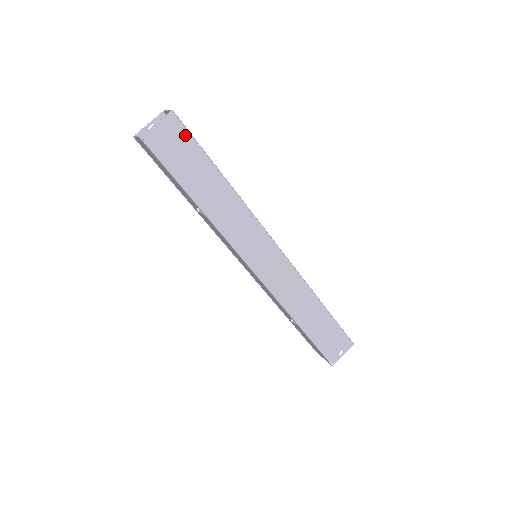
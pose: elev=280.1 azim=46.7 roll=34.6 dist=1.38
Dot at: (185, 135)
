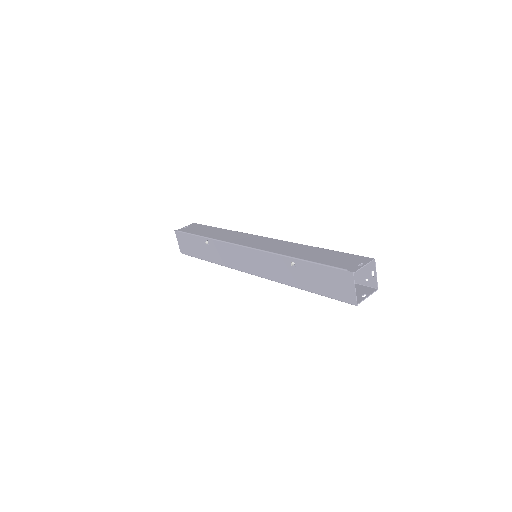
Dot at: (200, 226)
